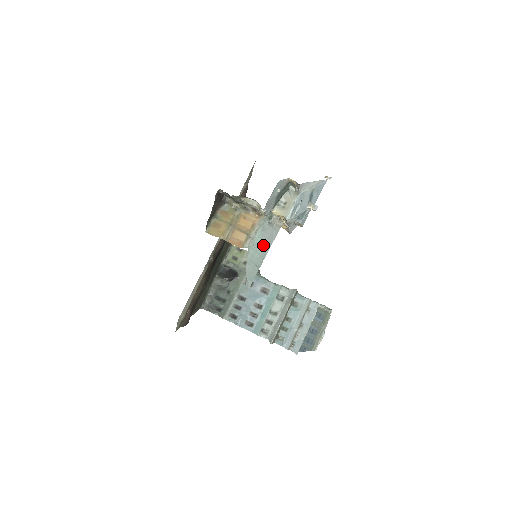
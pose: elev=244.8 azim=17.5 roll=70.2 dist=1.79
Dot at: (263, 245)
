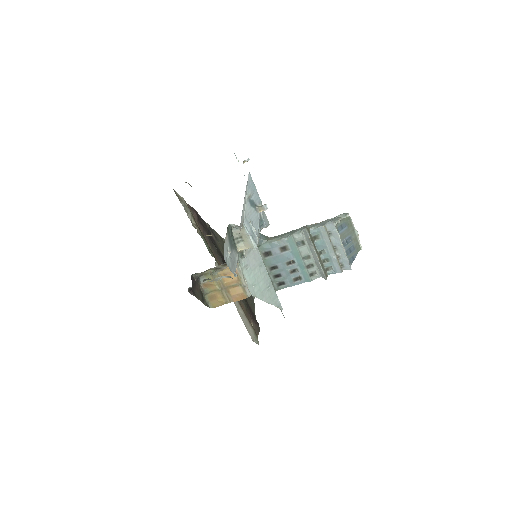
Dot at: (257, 271)
